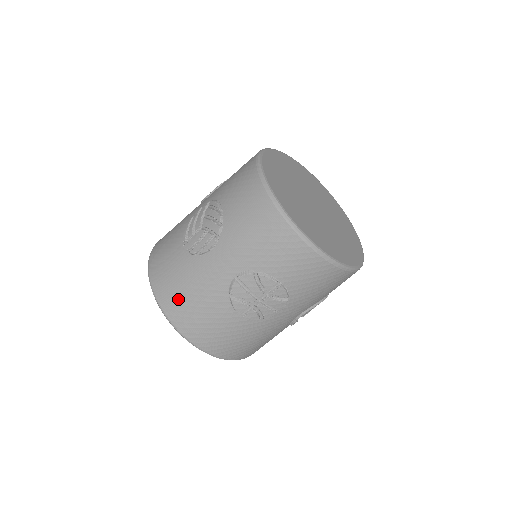
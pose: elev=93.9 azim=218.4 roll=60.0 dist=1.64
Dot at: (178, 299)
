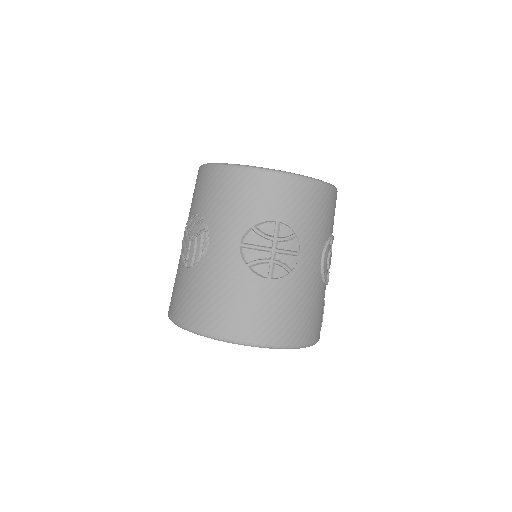
Dot at: (209, 310)
